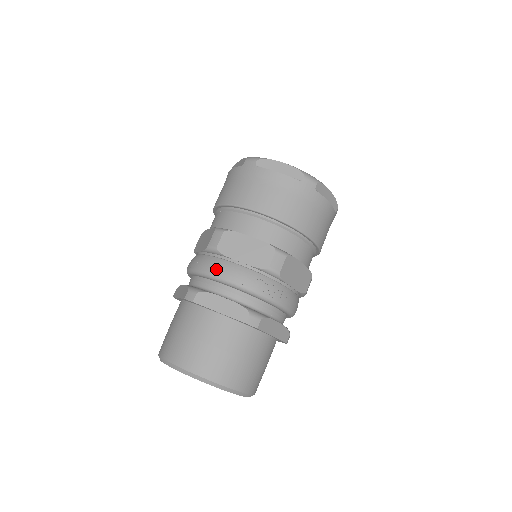
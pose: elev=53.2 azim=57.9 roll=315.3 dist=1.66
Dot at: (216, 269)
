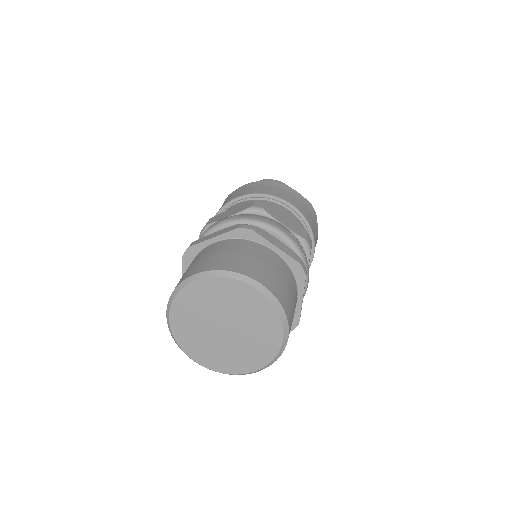
Dot at: (266, 219)
